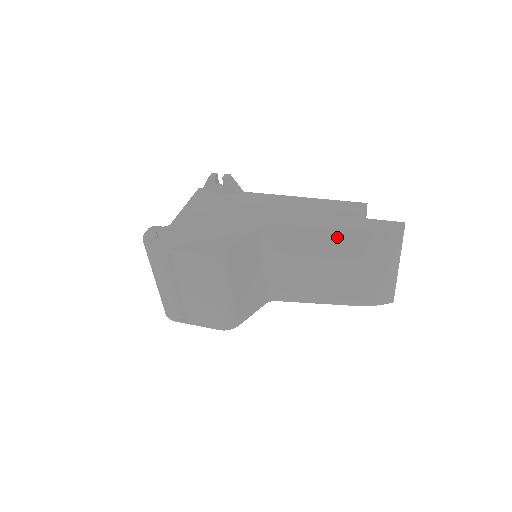
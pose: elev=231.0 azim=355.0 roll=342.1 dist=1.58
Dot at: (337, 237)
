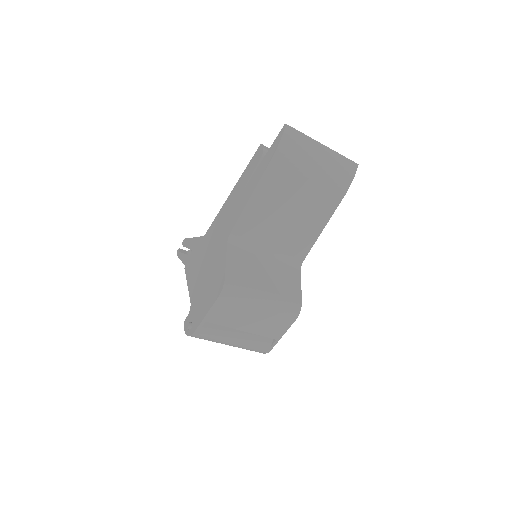
Dot at: (268, 185)
